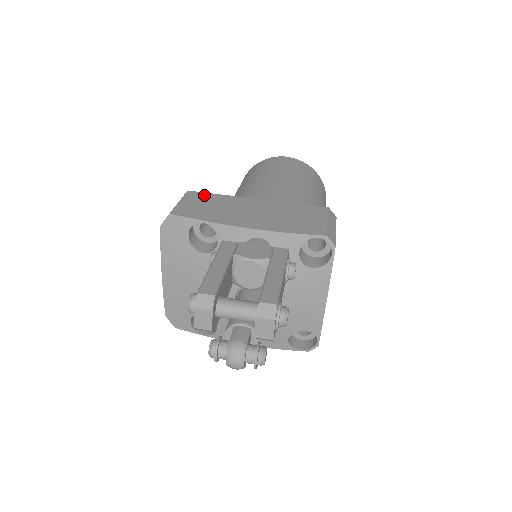
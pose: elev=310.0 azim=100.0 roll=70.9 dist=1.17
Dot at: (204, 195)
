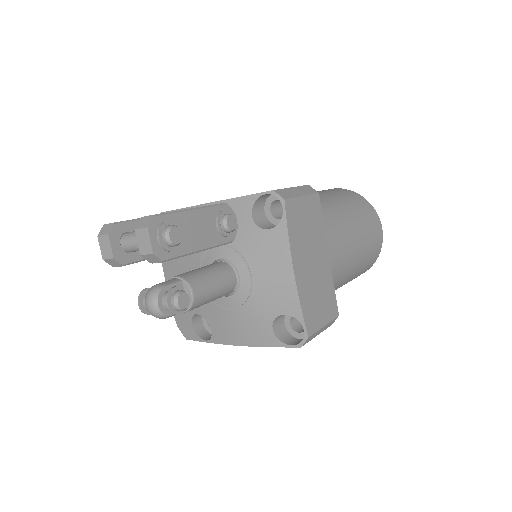
Dot at: occluded
